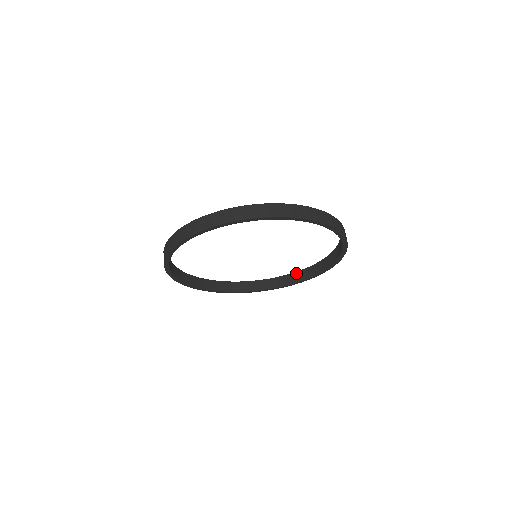
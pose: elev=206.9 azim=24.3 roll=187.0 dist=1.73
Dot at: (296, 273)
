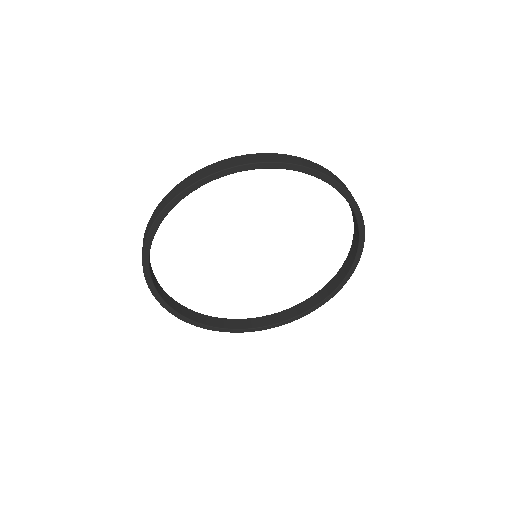
Dot at: (230, 320)
